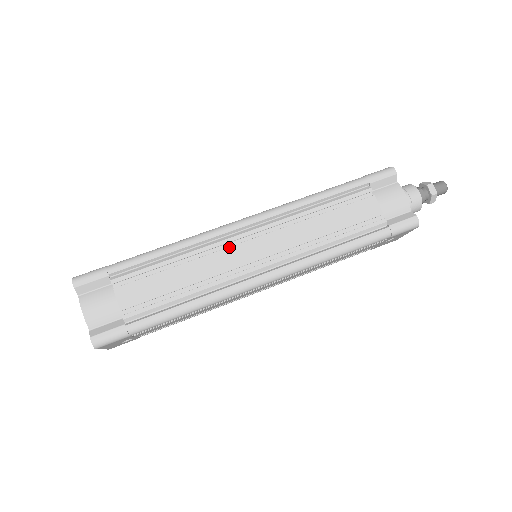
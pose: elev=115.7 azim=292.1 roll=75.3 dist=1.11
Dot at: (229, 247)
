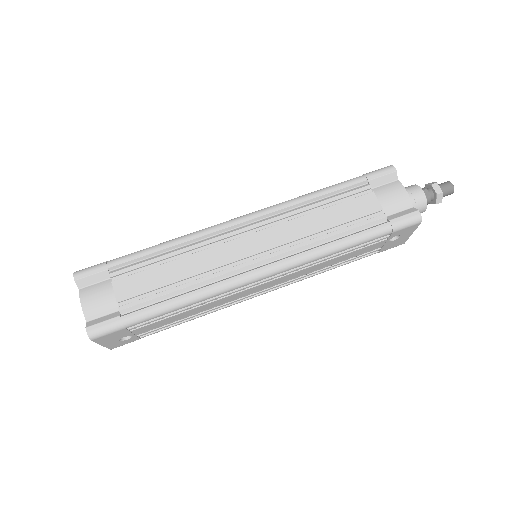
Dot at: (225, 242)
